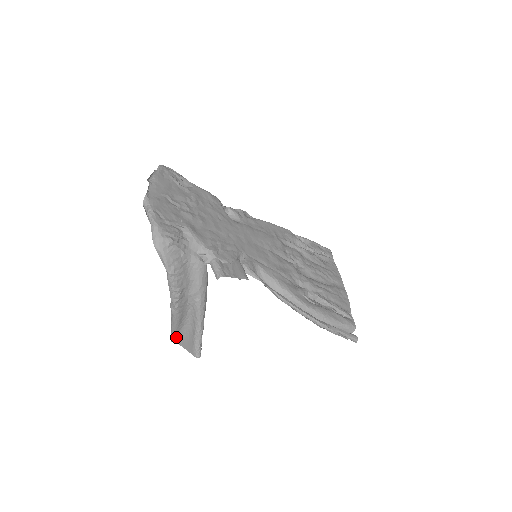
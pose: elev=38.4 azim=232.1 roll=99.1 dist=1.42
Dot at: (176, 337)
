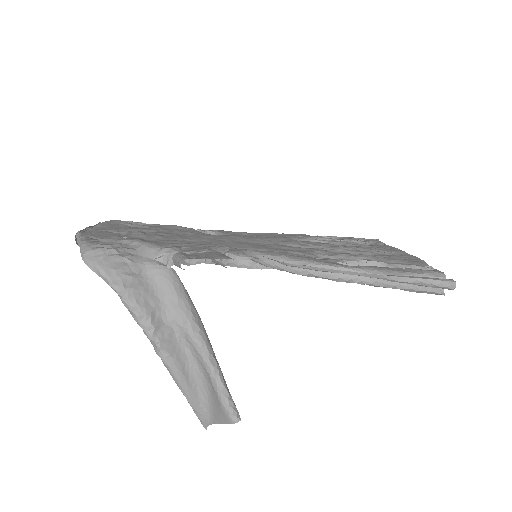
Dot at: (202, 412)
